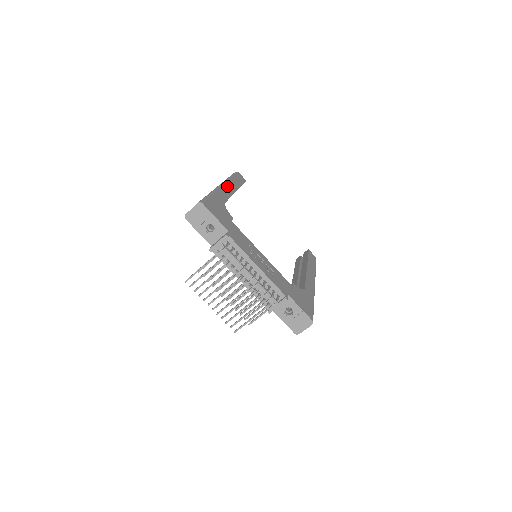
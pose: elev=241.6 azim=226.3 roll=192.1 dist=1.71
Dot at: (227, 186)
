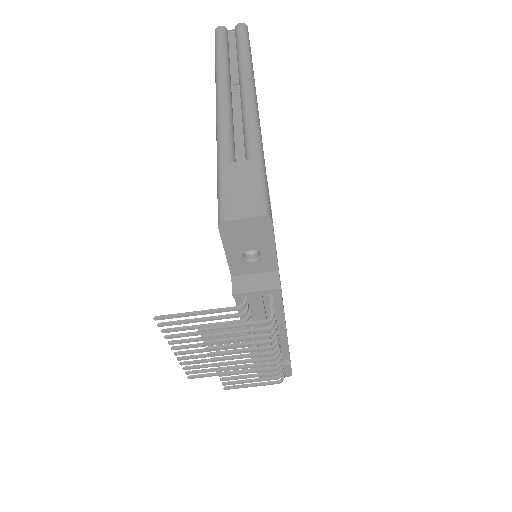
Dot at: occluded
